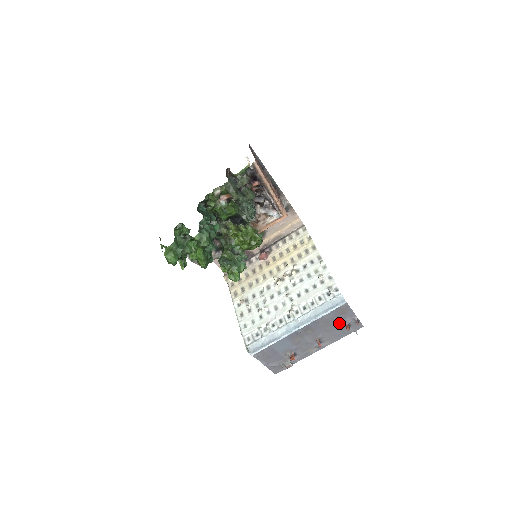
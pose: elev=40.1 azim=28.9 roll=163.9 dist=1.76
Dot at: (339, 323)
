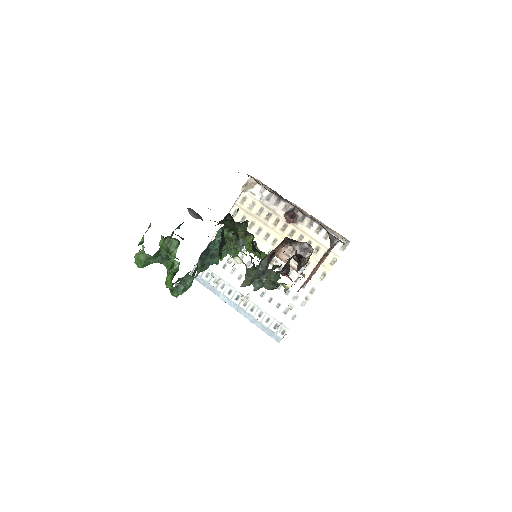
Dot at: occluded
